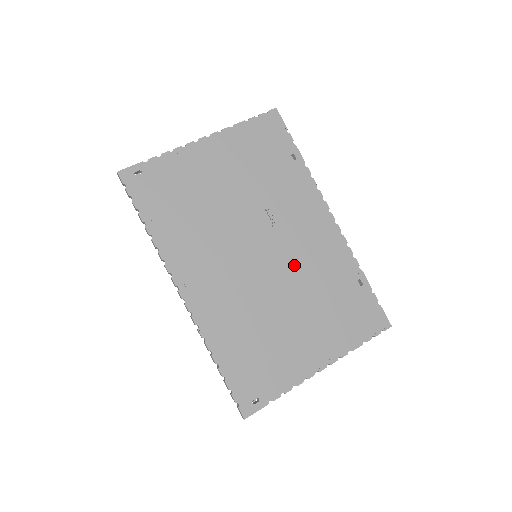
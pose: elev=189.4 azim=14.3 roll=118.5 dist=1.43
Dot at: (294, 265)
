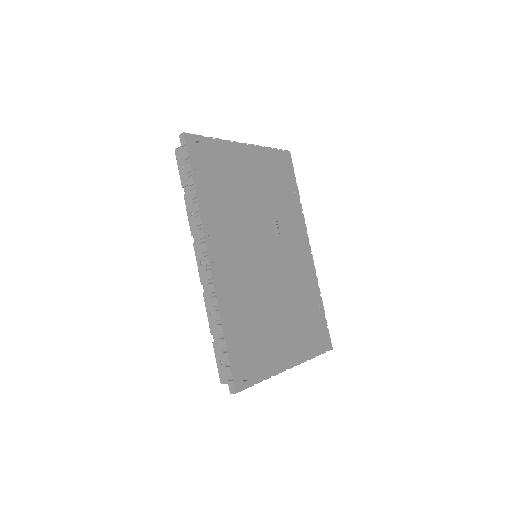
Dot at: (285, 273)
